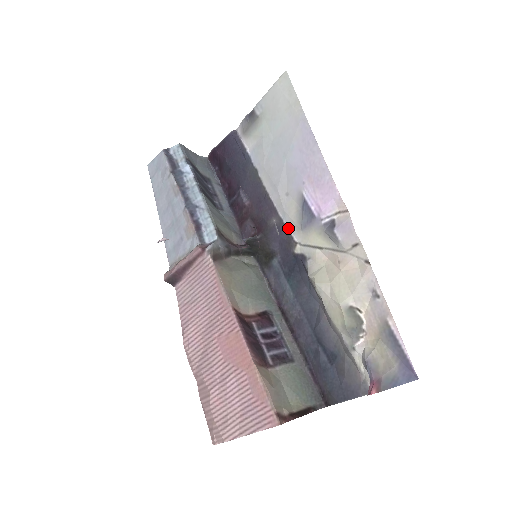
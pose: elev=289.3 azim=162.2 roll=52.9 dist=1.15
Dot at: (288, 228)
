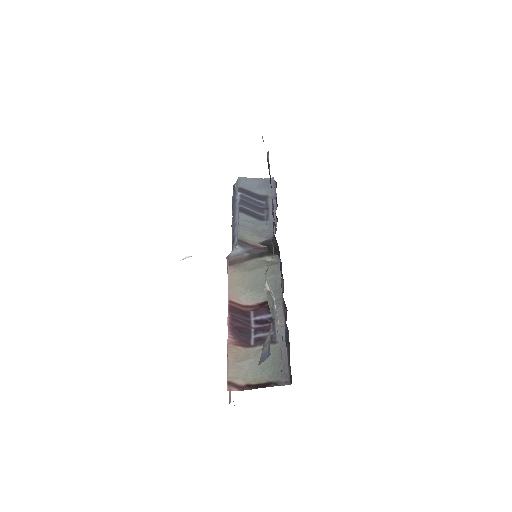
Dot at: occluded
